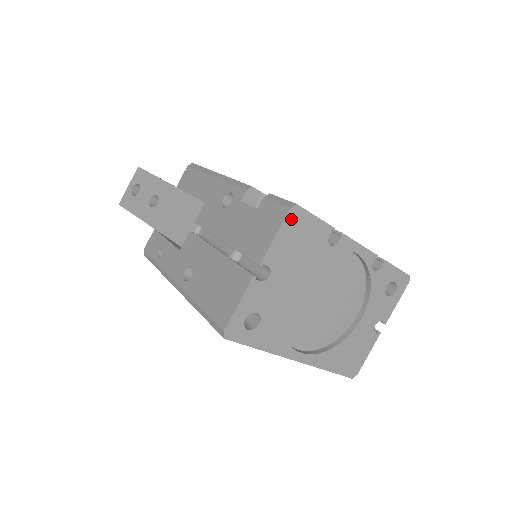
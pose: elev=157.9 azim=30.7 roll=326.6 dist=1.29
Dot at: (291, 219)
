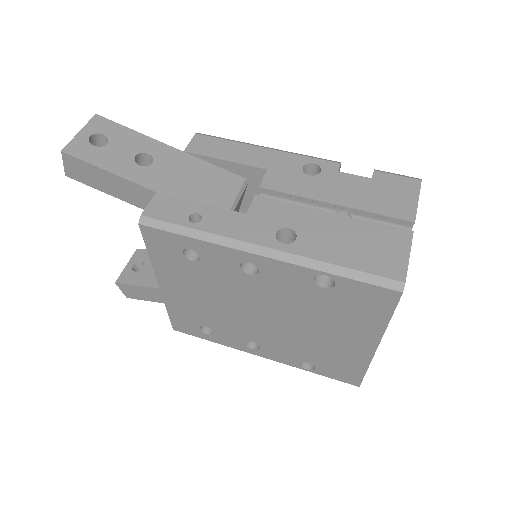
Dot at: occluded
